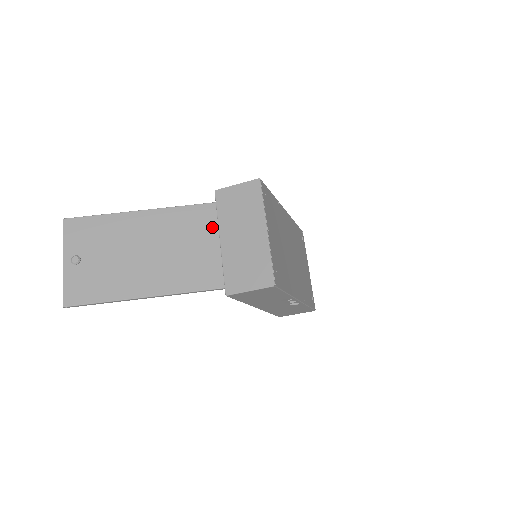
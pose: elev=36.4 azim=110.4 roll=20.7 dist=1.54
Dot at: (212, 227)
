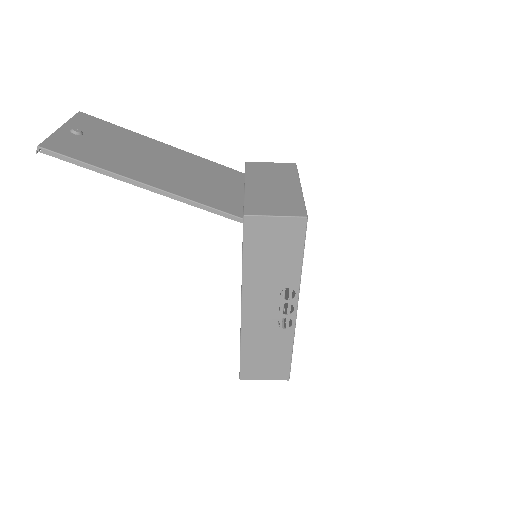
Dot at: (235, 181)
